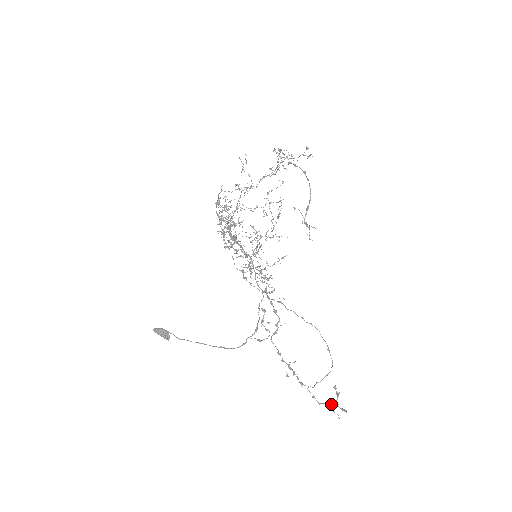
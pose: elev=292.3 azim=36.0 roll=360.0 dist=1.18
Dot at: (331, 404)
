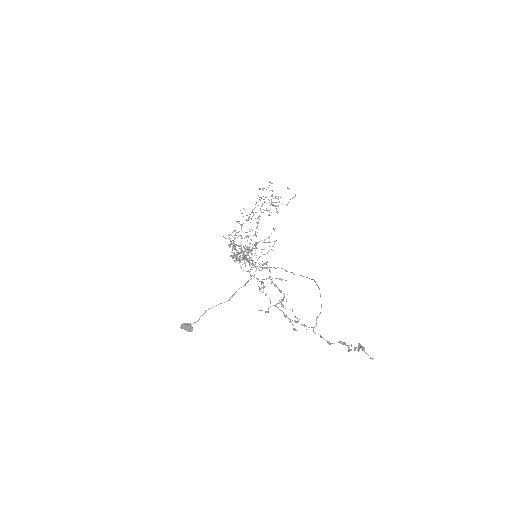
Dot at: occluded
